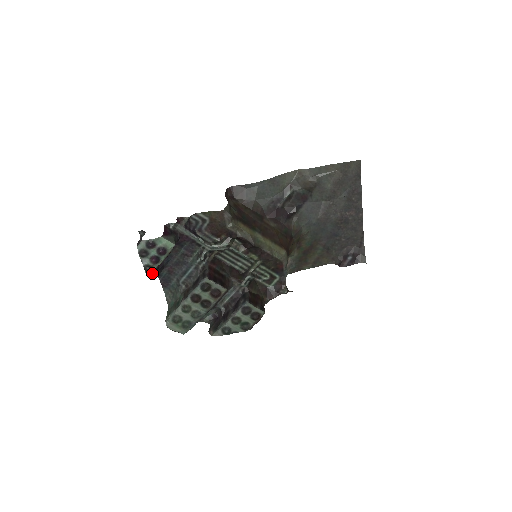
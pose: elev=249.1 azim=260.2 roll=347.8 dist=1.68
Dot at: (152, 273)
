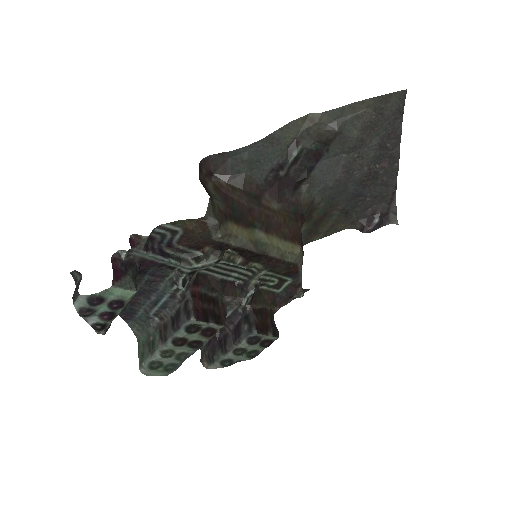
Dot at: (107, 328)
